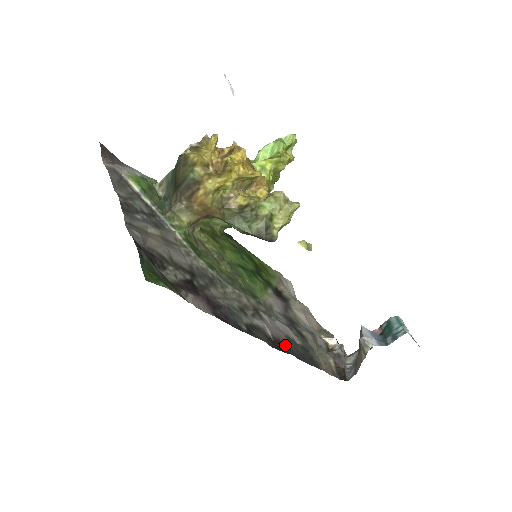
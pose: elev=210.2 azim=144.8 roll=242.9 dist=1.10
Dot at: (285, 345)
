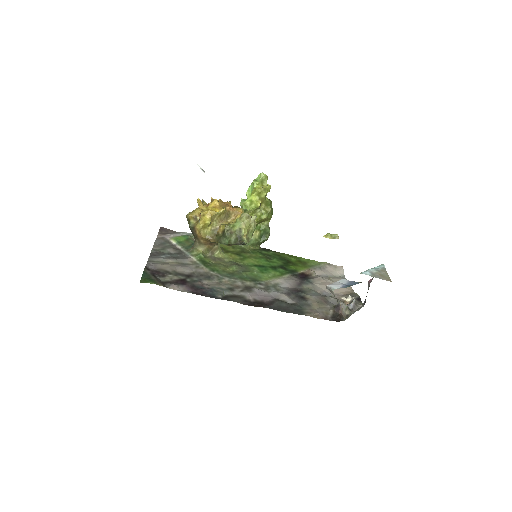
Dot at: (266, 304)
